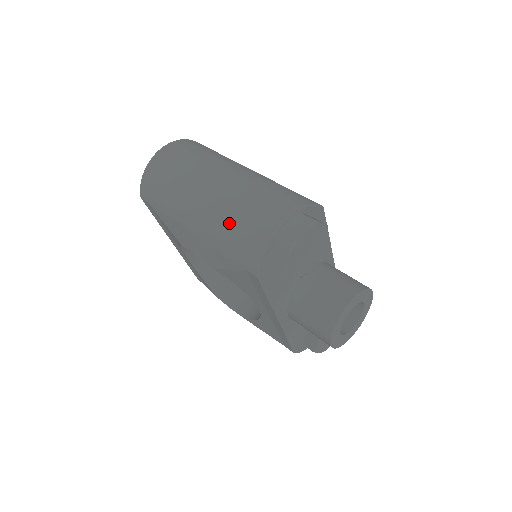
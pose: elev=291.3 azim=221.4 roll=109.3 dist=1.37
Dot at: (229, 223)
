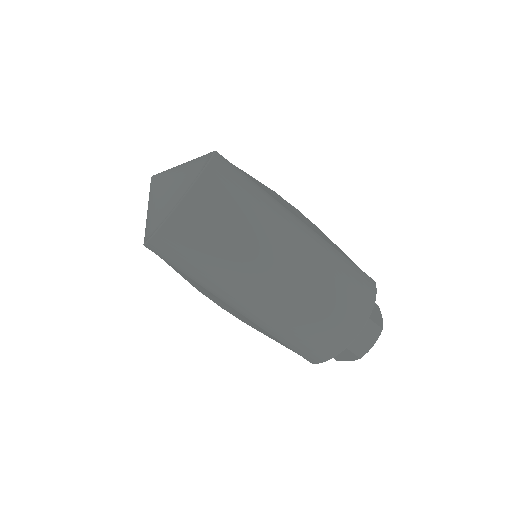
Dot at: (295, 326)
